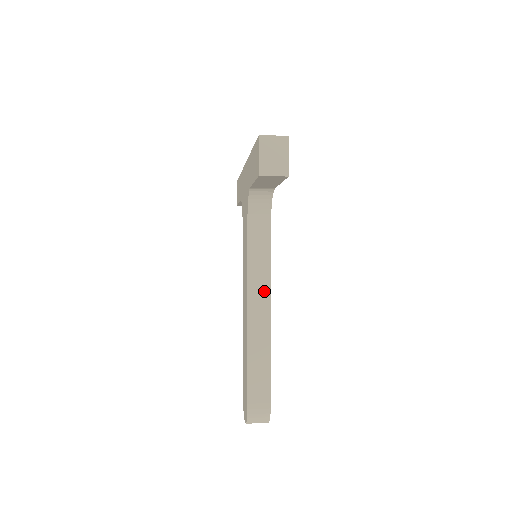
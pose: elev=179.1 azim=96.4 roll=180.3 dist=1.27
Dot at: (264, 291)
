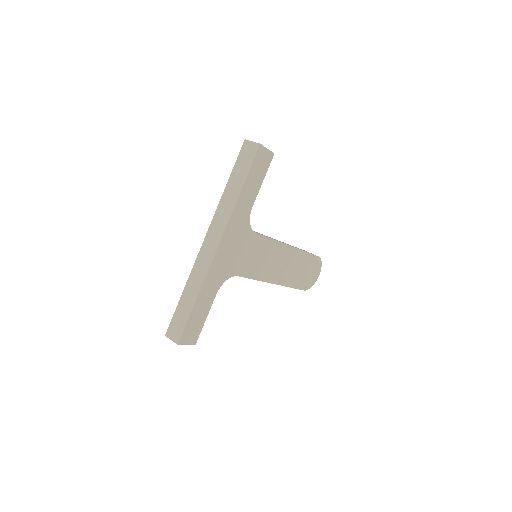
Dot at: occluded
